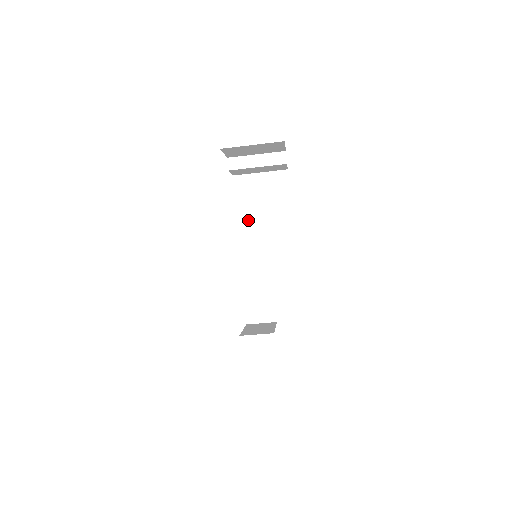
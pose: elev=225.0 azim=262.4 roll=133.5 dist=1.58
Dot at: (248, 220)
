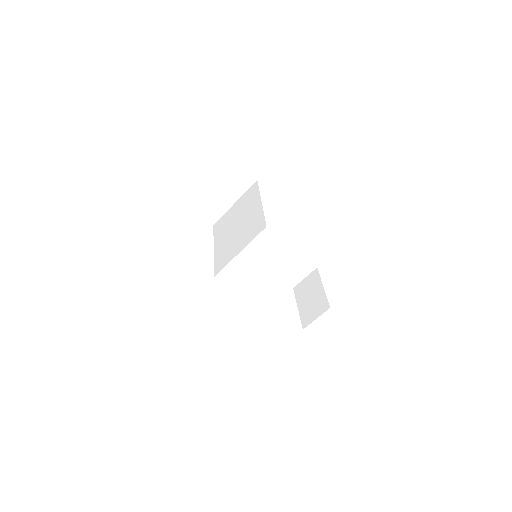
Dot at: (213, 211)
